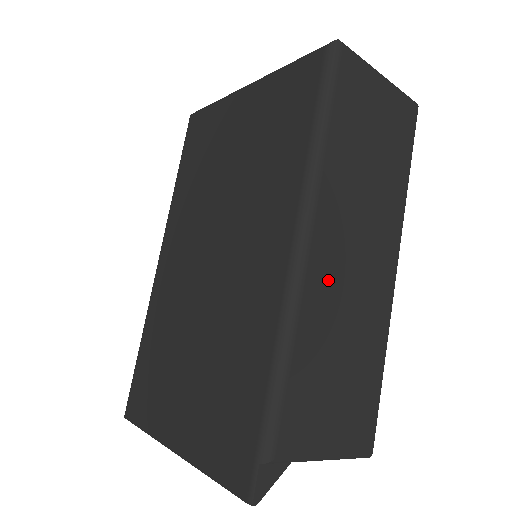
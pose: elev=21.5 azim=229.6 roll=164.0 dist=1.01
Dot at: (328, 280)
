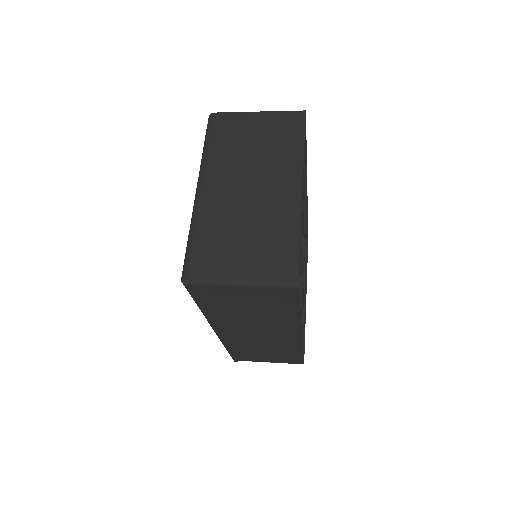
Dot at: (239, 339)
